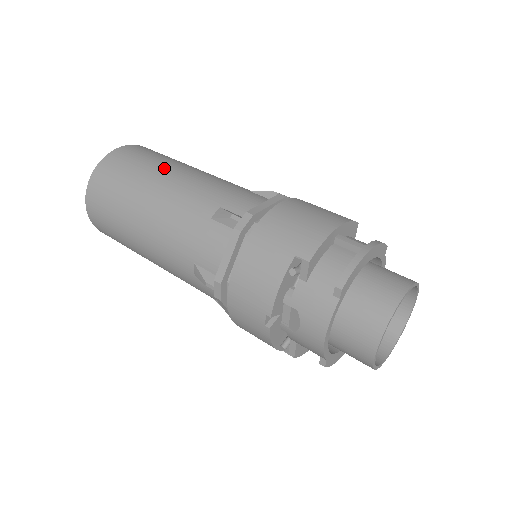
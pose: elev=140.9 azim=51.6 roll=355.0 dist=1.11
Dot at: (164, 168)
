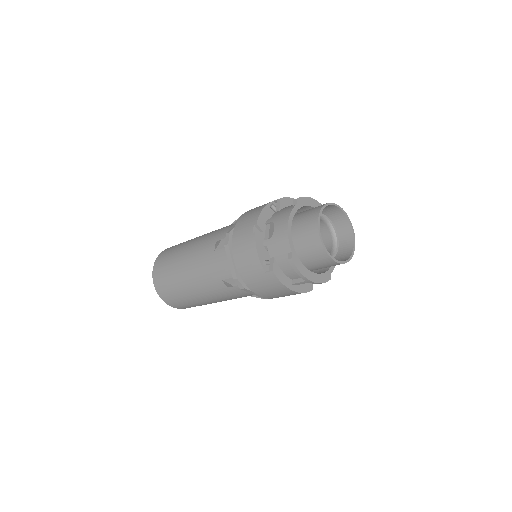
Dot at: occluded
